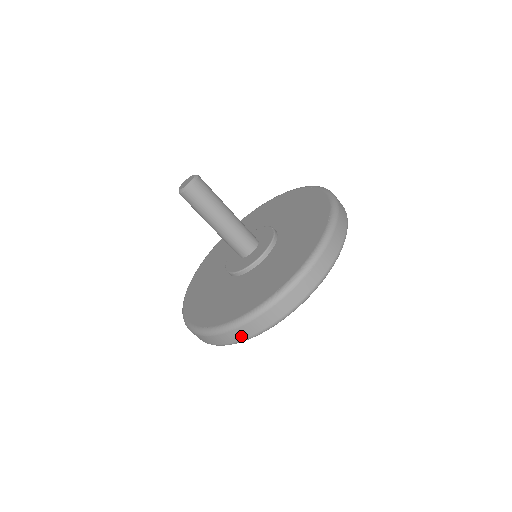
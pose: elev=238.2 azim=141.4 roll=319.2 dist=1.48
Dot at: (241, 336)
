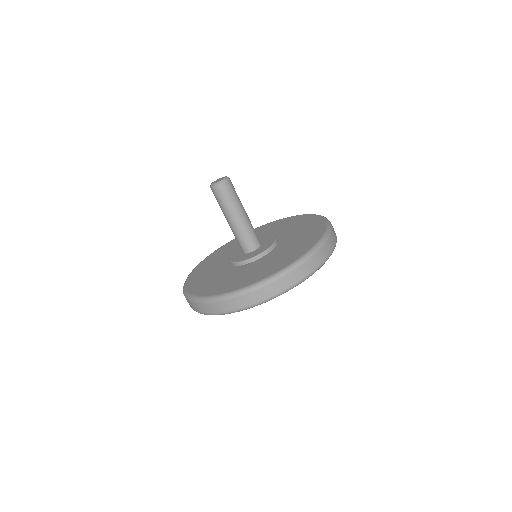
Dot at: (287, 284)
